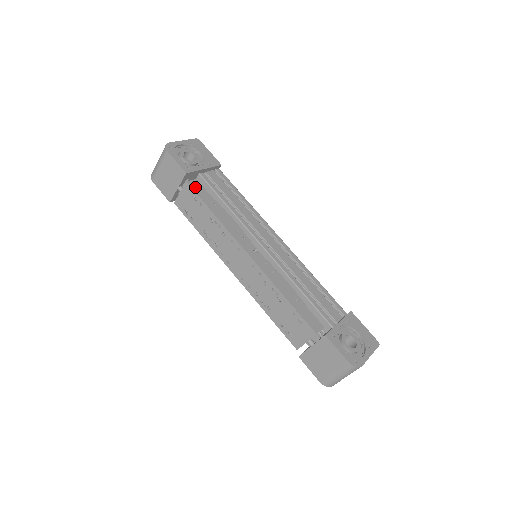
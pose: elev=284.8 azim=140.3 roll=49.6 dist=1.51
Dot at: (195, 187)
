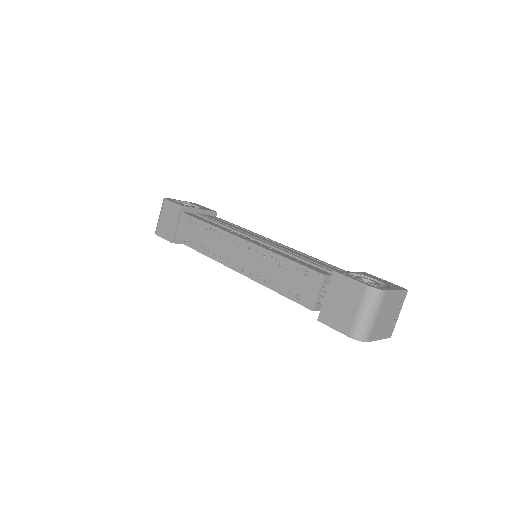
Dot at: (190, 214)
